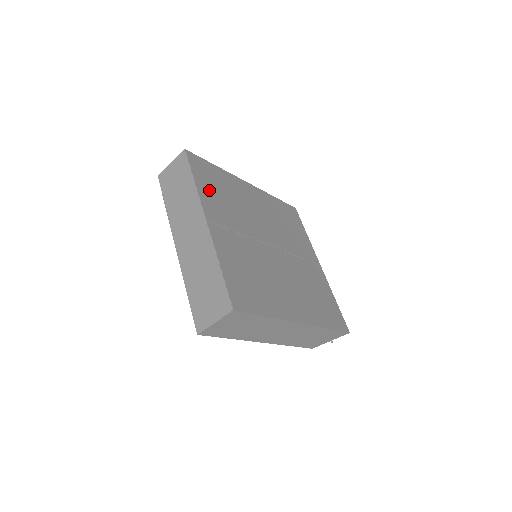
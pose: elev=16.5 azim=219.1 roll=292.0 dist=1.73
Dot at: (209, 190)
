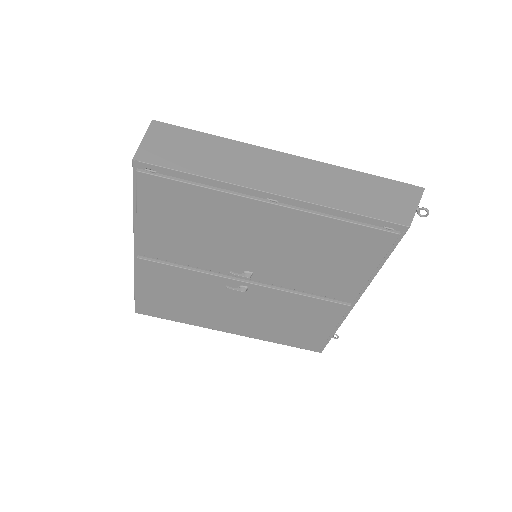
Dot at: occluded
